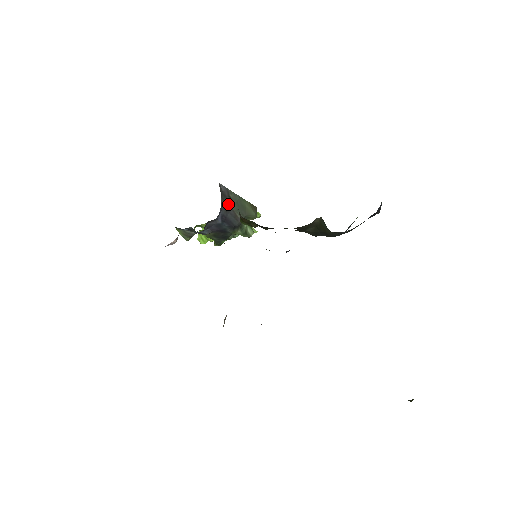
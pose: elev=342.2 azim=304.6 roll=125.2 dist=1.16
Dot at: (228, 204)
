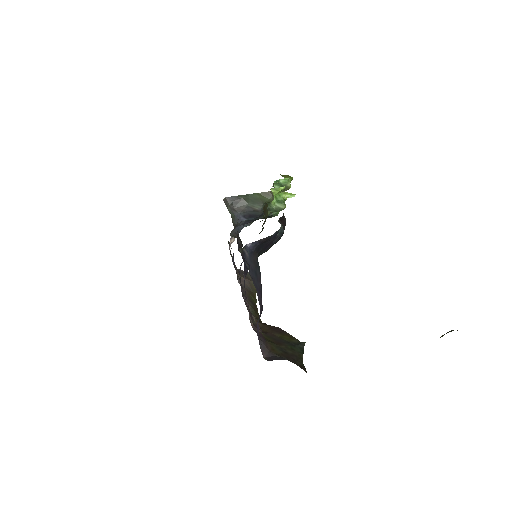
Dot at: (243, 206)
